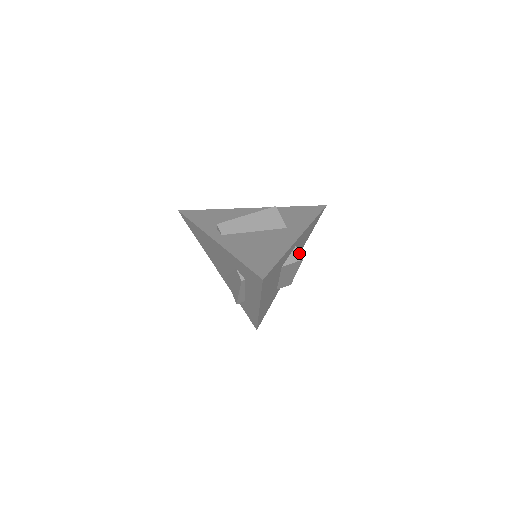
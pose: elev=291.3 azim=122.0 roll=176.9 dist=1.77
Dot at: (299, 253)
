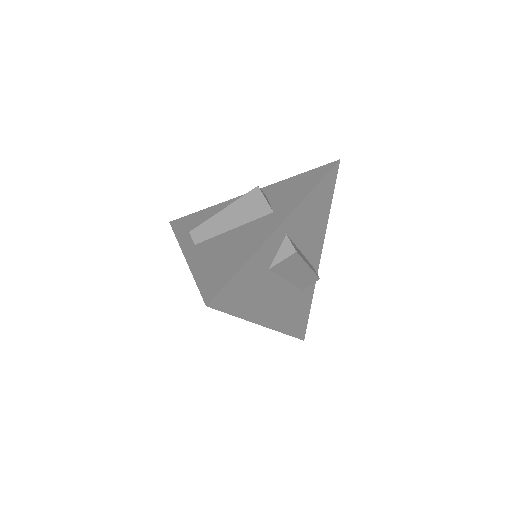
Dot at: (291, 244)
